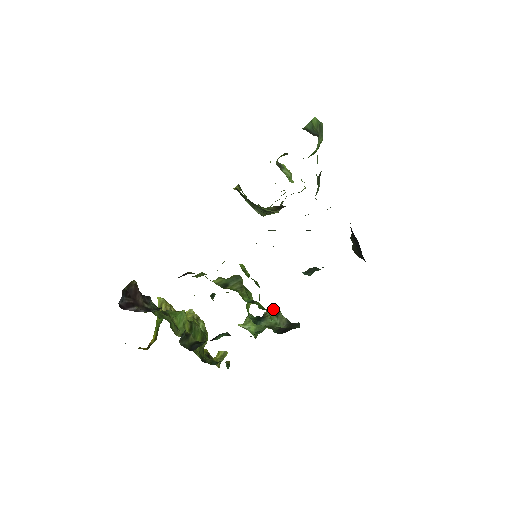
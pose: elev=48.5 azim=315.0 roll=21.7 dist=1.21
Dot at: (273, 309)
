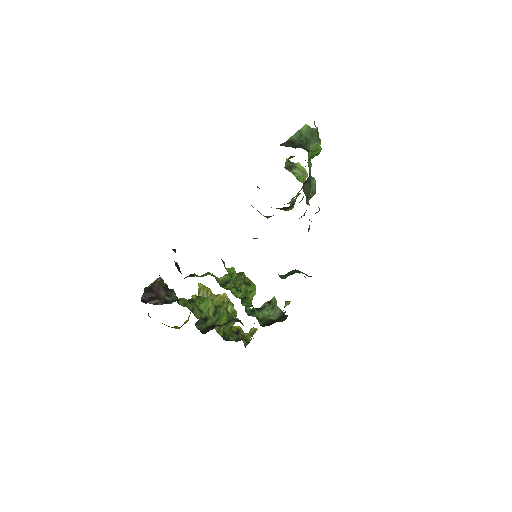
Dot at: (271, 302)
